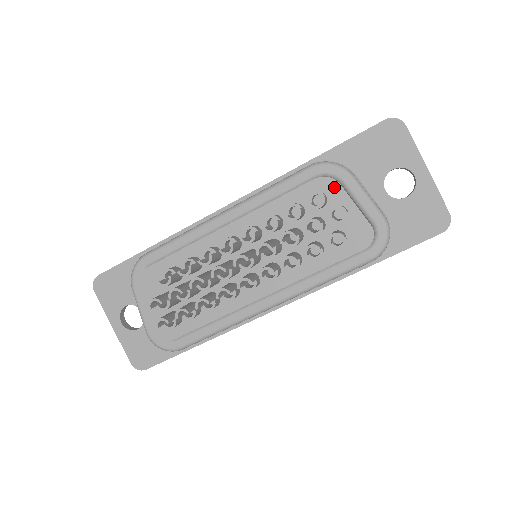
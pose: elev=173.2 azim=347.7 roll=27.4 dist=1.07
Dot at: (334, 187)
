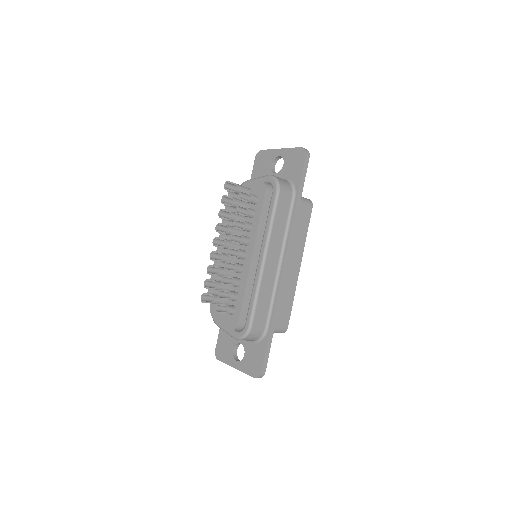
Dot at: occluded
